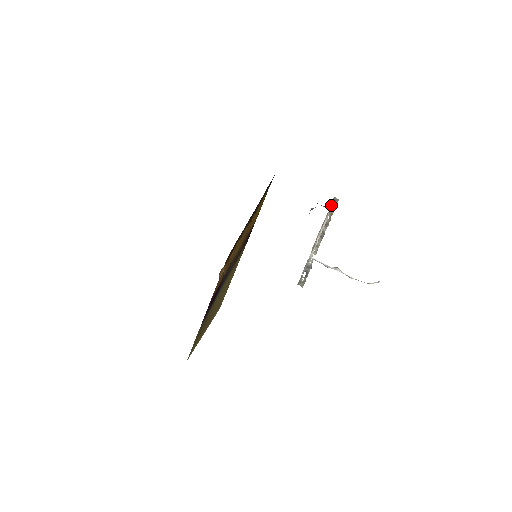
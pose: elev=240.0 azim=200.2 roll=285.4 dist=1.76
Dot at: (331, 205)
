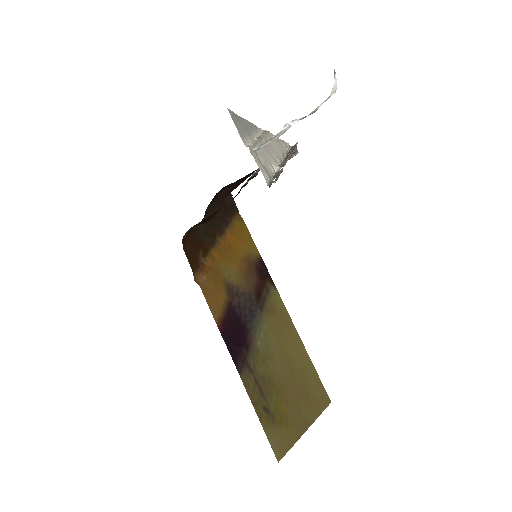
Dot at: (283, 143)
